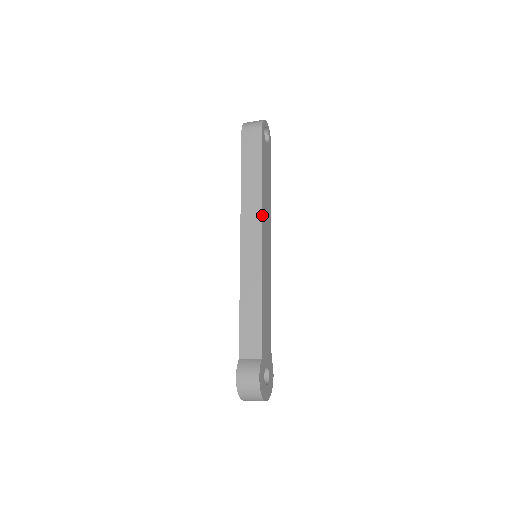
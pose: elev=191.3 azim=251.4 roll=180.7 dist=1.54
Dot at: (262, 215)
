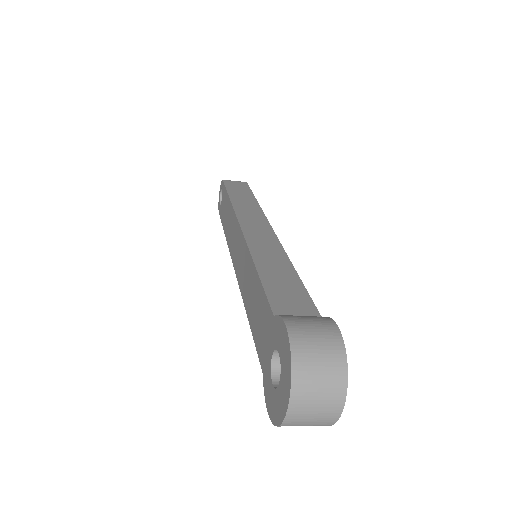
Dot at: occluded
